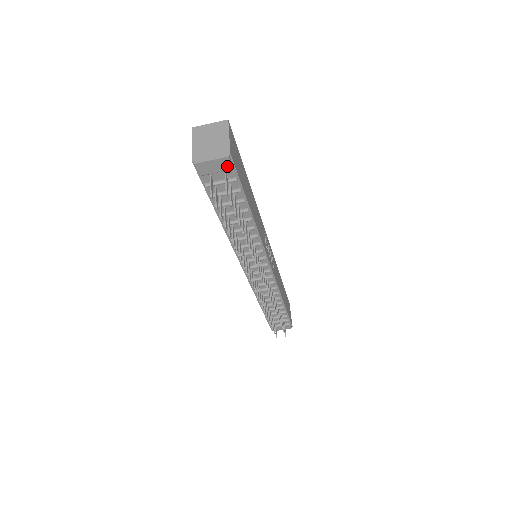
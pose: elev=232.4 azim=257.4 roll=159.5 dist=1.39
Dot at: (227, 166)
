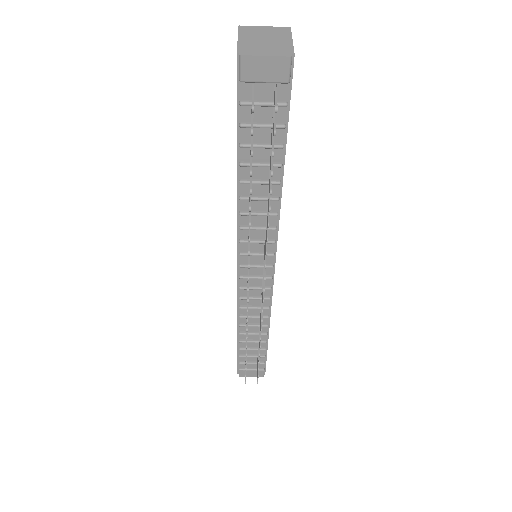
Dot at: (283, 74)
